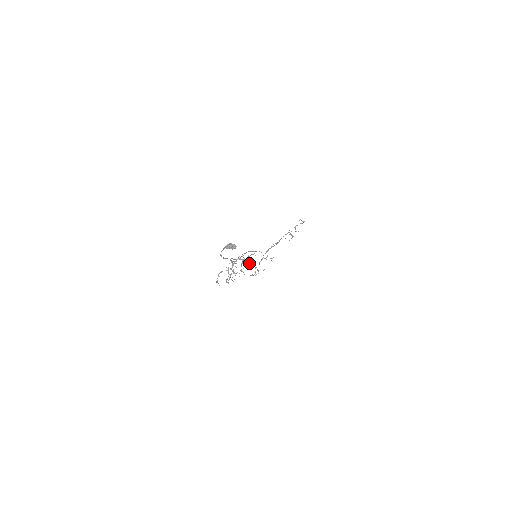
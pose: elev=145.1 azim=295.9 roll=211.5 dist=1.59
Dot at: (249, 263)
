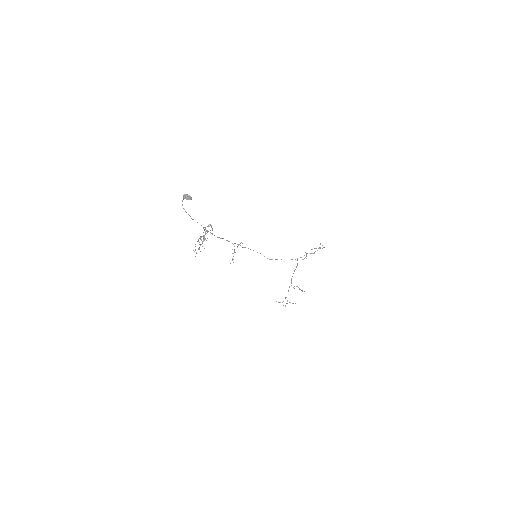
Dot at: occluded
